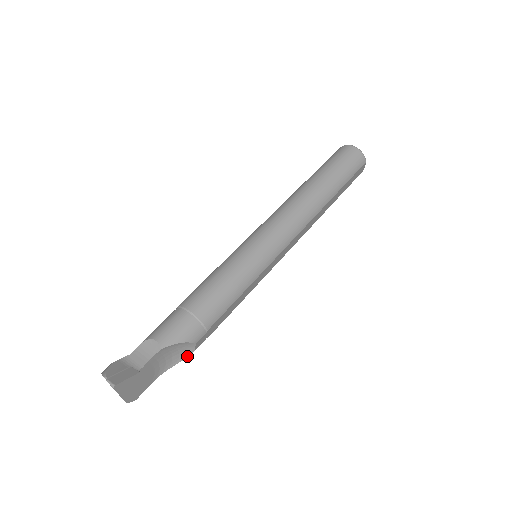
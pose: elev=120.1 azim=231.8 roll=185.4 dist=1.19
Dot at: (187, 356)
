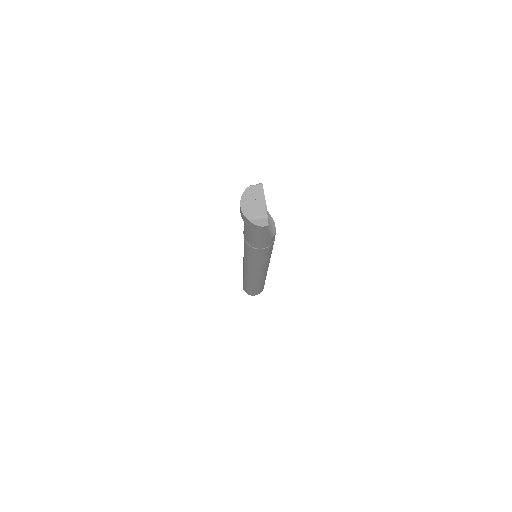
Dot at: (273, 235)
